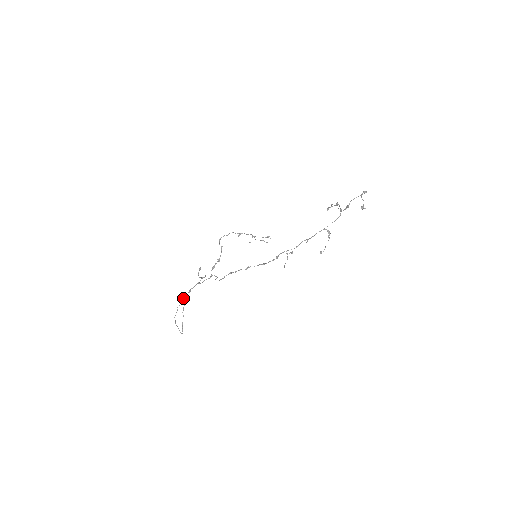
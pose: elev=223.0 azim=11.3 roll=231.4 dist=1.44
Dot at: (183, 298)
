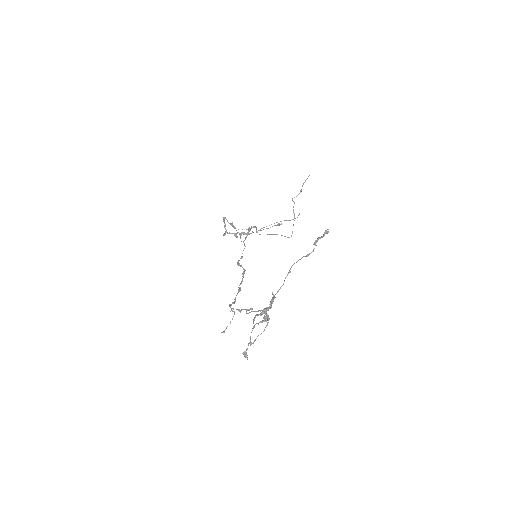
Dot at: (256, 227)
